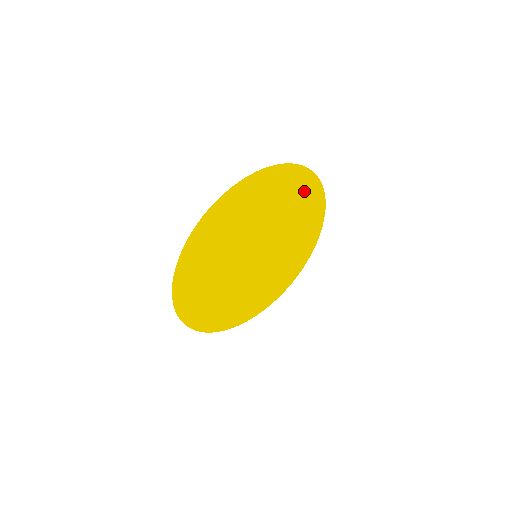
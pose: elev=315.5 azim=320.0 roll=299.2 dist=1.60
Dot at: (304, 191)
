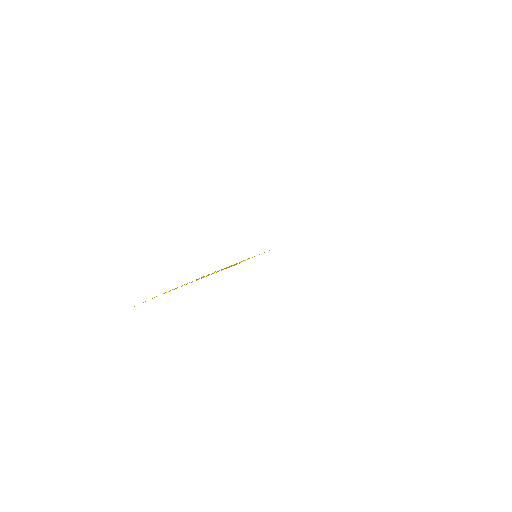
Dot at: occluded
